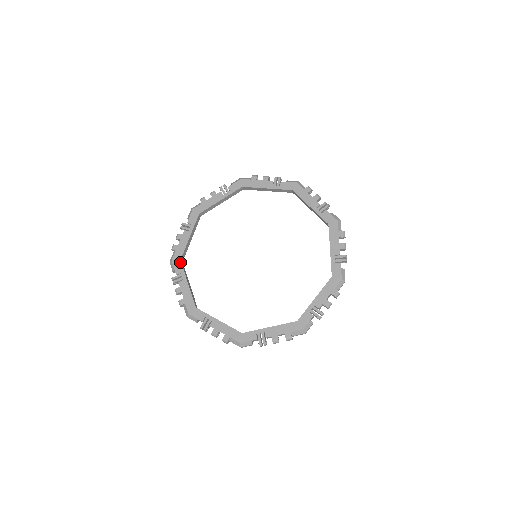
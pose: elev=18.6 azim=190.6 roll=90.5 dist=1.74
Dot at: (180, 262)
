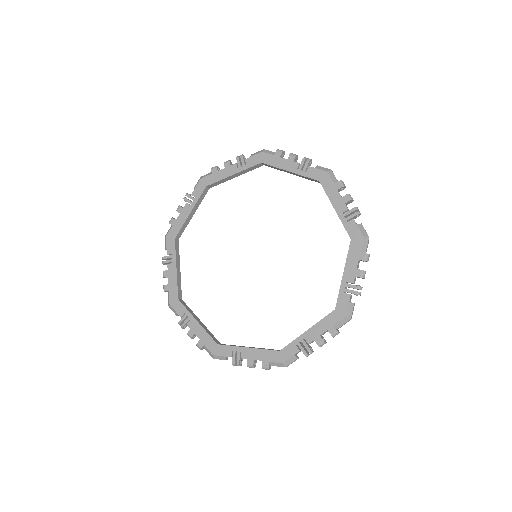
Dot at: (174, 241)
